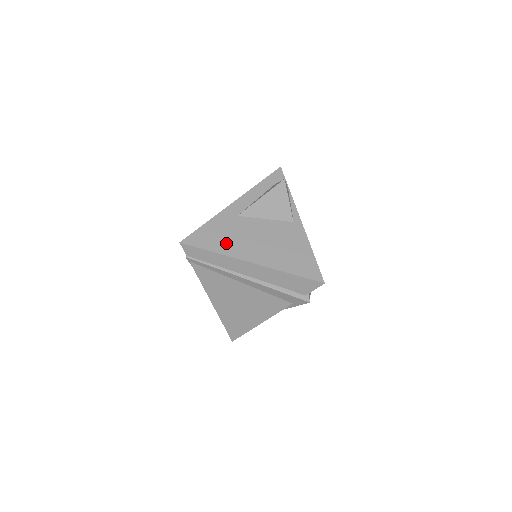
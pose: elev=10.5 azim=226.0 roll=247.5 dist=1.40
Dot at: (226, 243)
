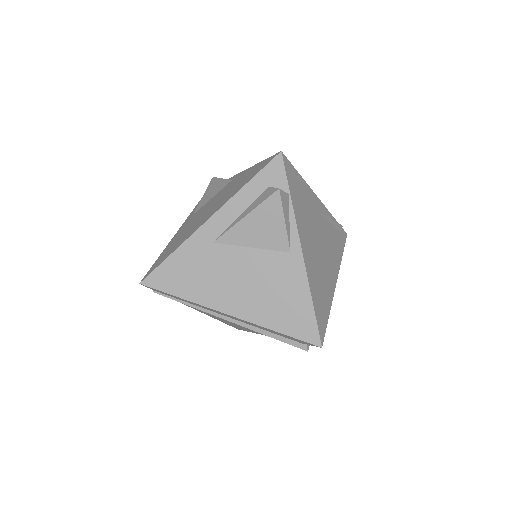
Dot at: (197, 285)
